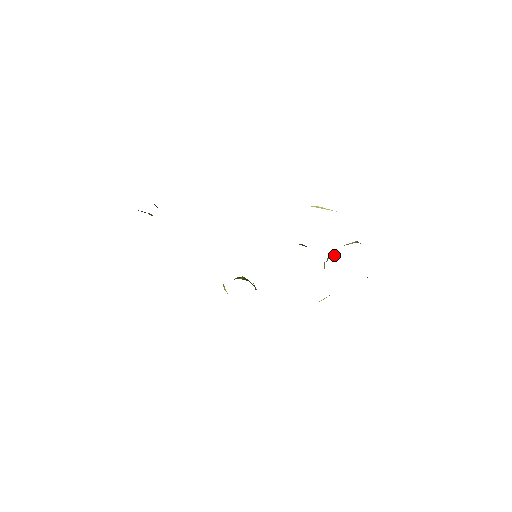
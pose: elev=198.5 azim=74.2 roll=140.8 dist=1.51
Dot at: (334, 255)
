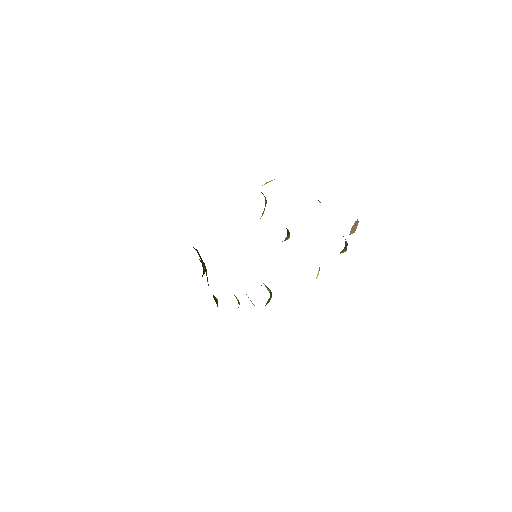
Dot at: occluded
